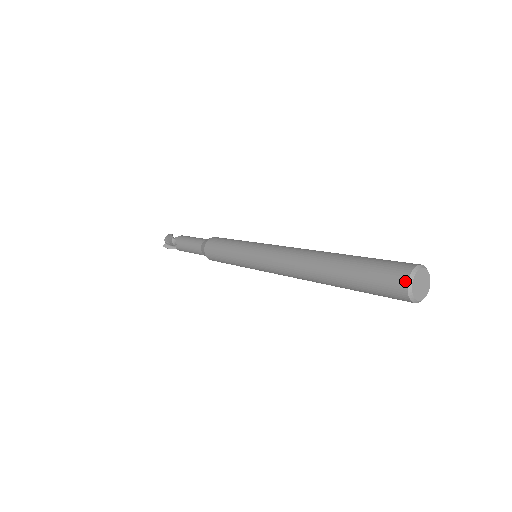
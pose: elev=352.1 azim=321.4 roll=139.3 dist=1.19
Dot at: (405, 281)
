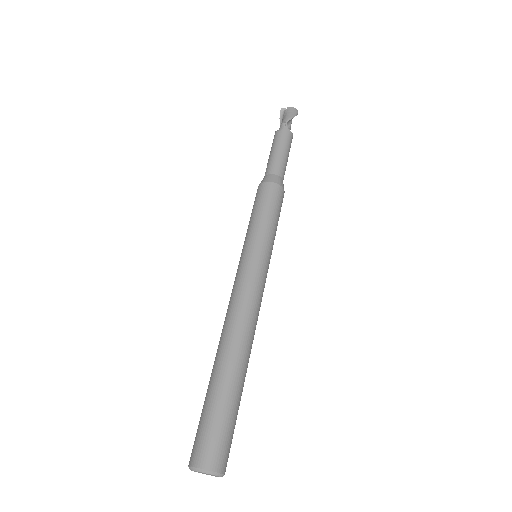
Dot at: (199, 465)
